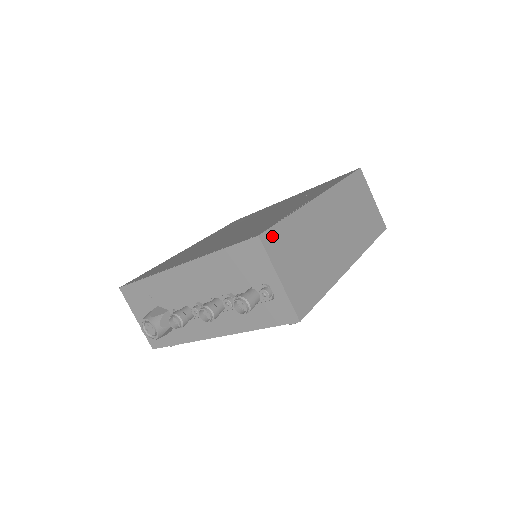
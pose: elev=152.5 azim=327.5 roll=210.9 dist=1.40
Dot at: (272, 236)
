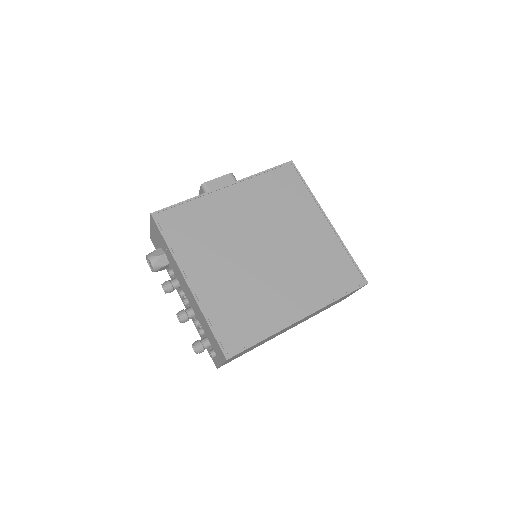
Dot at: occluded
